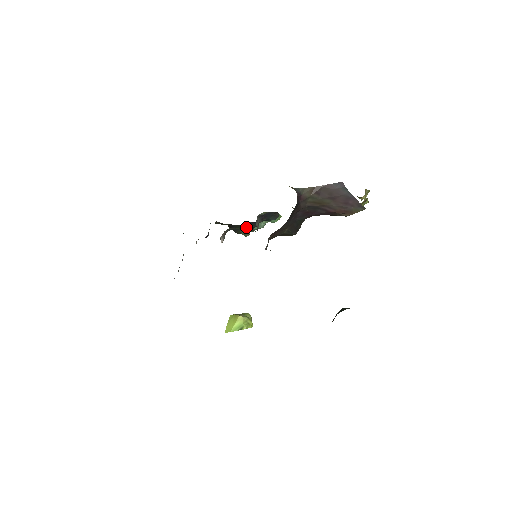
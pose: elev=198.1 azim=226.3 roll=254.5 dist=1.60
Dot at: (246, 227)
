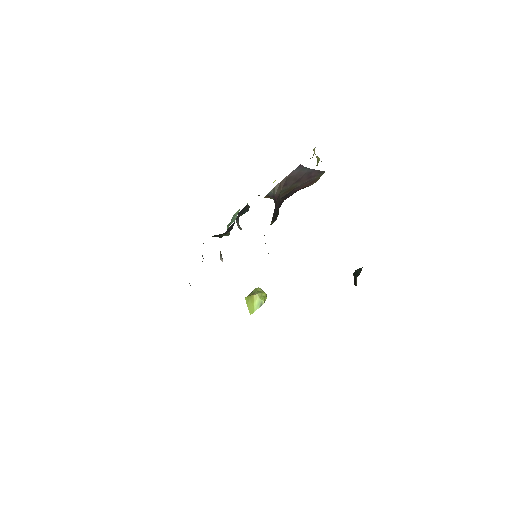
Dot at: (228, 231)
